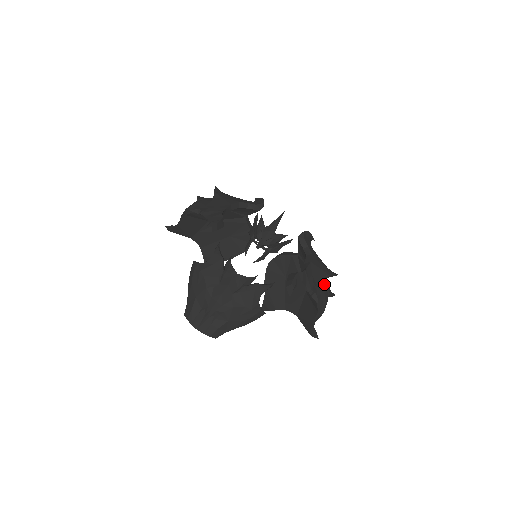
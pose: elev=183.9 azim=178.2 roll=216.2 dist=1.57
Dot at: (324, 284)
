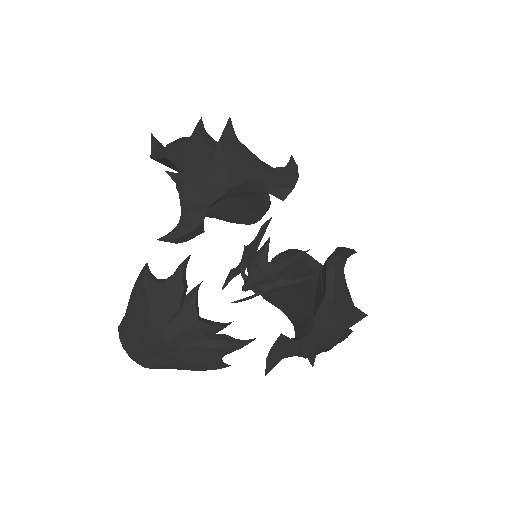
Dot at: (336, 337)
